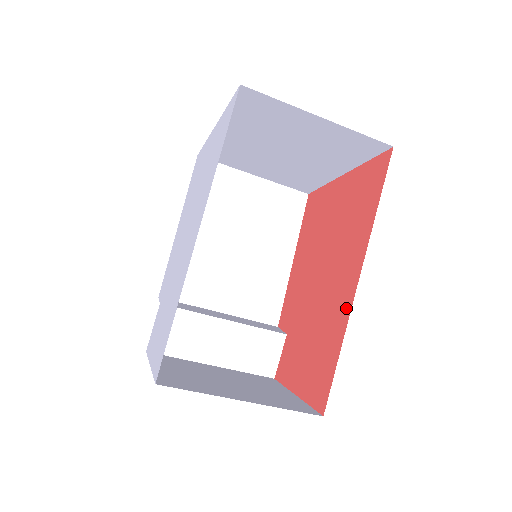
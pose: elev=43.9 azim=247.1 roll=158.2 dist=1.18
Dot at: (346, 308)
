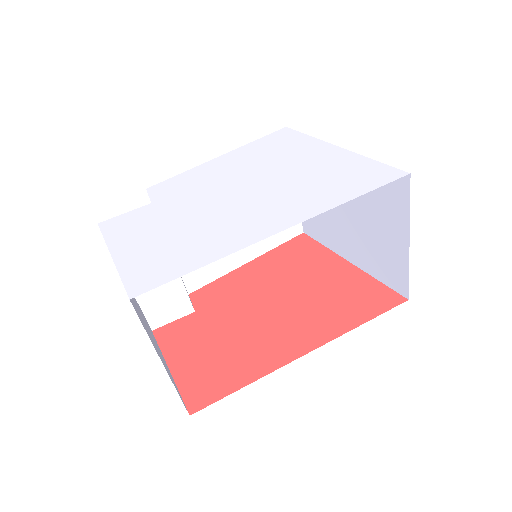
Dot at: (277, 361)
